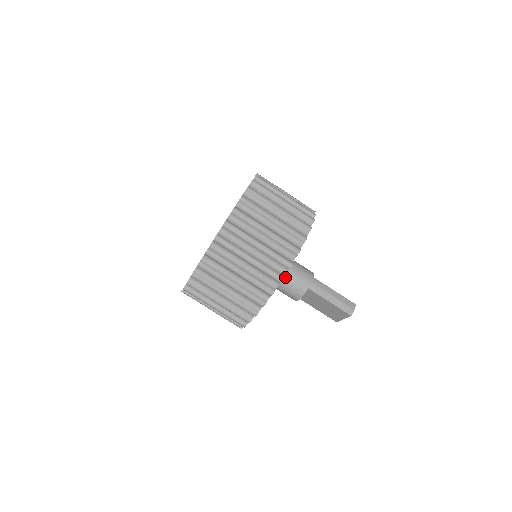
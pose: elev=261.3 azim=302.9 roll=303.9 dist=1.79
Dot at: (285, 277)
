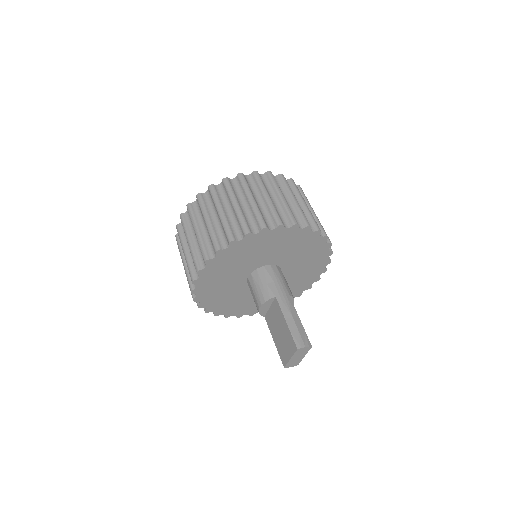
Dot at: (263, 275)
